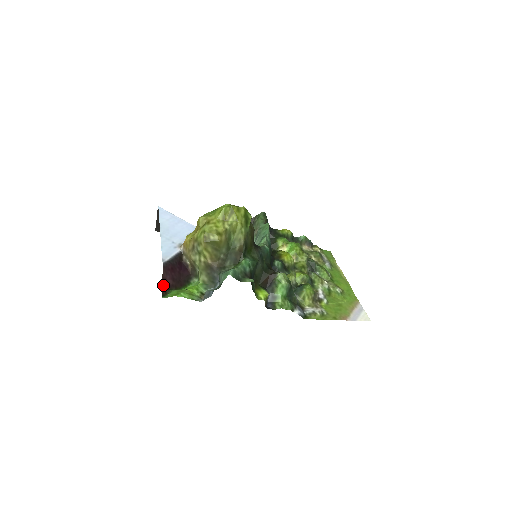
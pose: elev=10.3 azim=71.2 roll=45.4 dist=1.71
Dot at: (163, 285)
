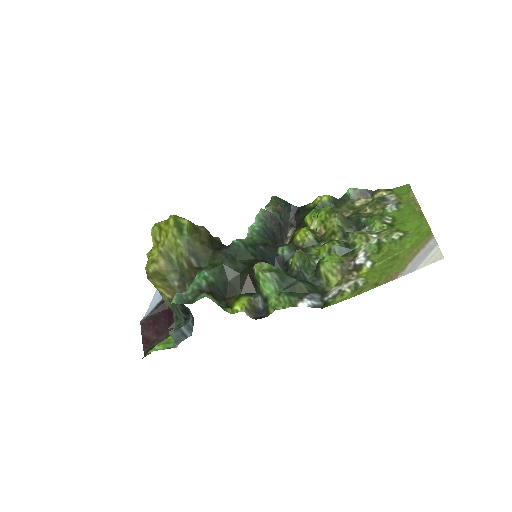
Dot at: (144, 345)
